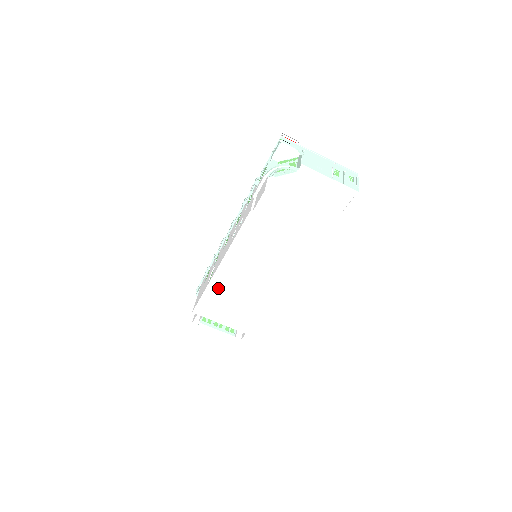
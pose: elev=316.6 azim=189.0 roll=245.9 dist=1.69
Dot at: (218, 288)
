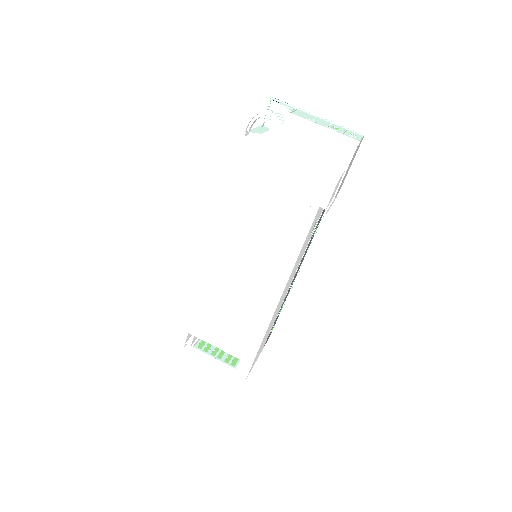
Dot at: (207, 290)
